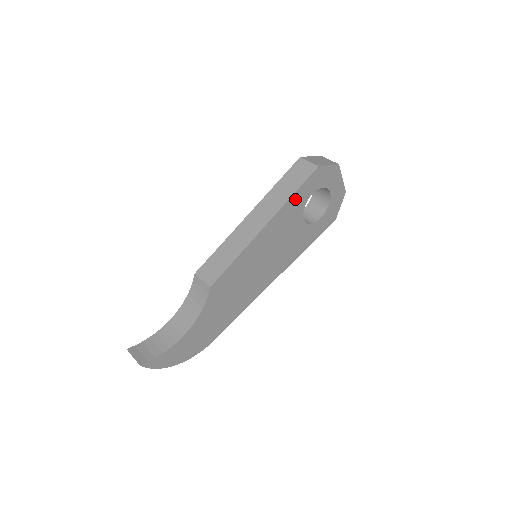
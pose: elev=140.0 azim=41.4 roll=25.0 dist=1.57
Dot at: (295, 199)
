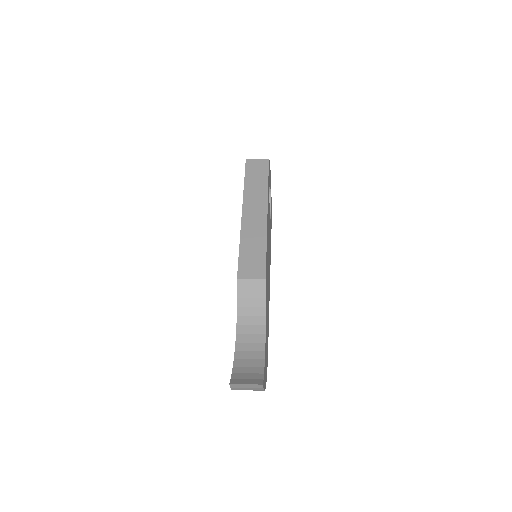
Dot at: (268, 189)
